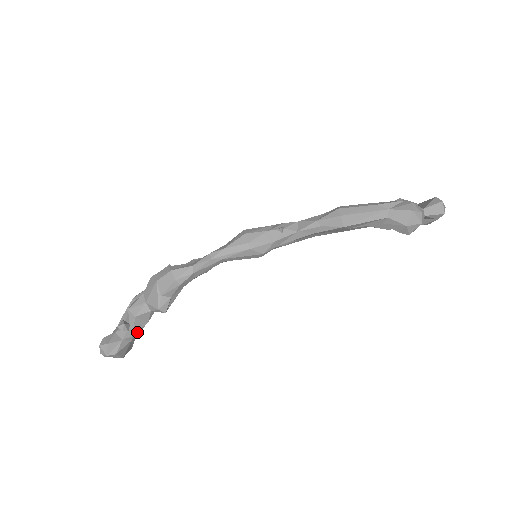
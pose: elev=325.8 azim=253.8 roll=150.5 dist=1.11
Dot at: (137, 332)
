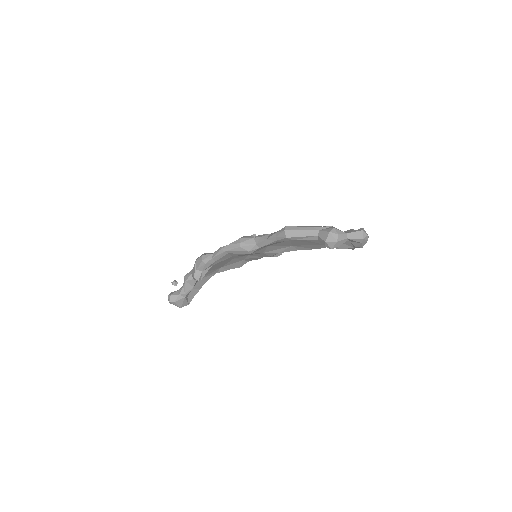
Dot at: (188, 292)
